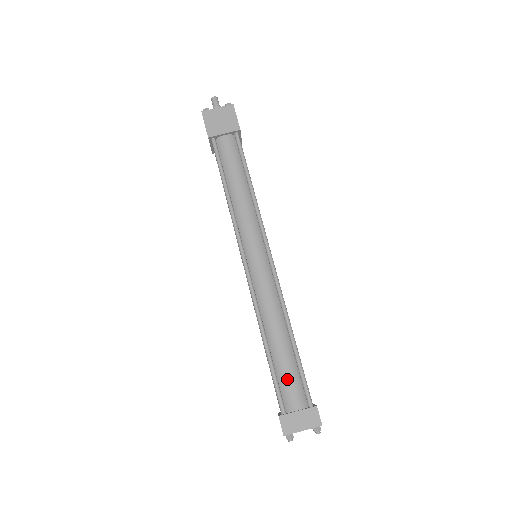
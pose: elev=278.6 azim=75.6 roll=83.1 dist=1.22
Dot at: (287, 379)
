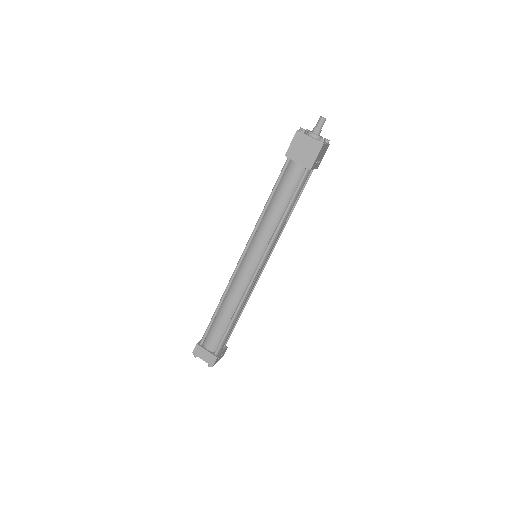
Dot at: (214, 333)
